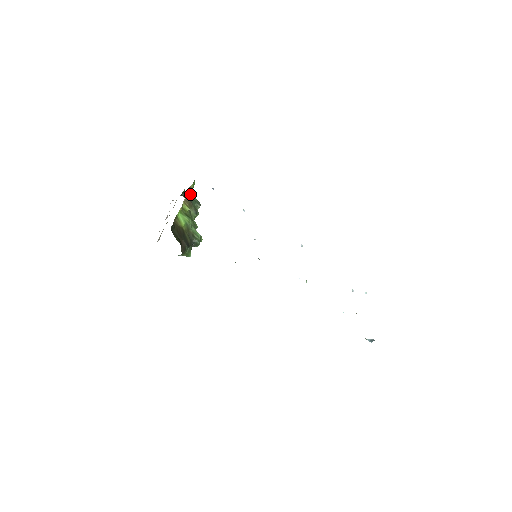
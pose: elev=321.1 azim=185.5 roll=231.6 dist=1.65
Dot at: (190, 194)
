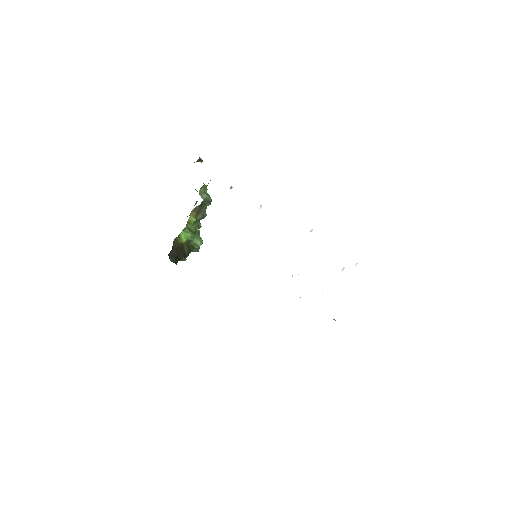
Dot at: (202, 190)
